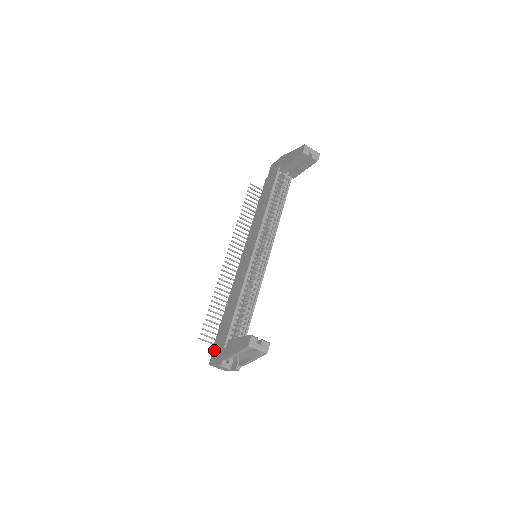
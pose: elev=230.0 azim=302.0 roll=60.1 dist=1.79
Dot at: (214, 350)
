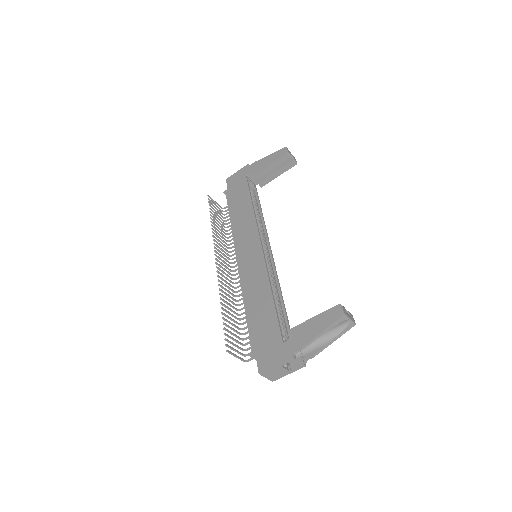
Dot at: (259, 355)
